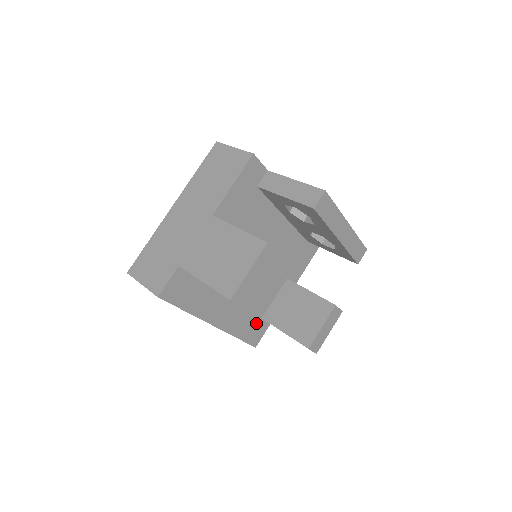
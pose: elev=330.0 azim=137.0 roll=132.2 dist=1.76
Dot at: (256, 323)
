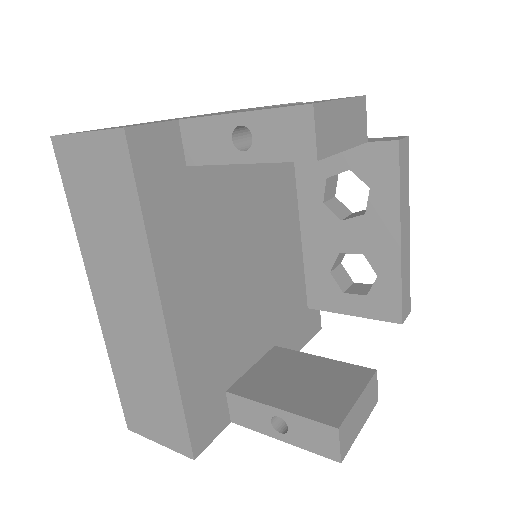
Dot at: (215, 394)
